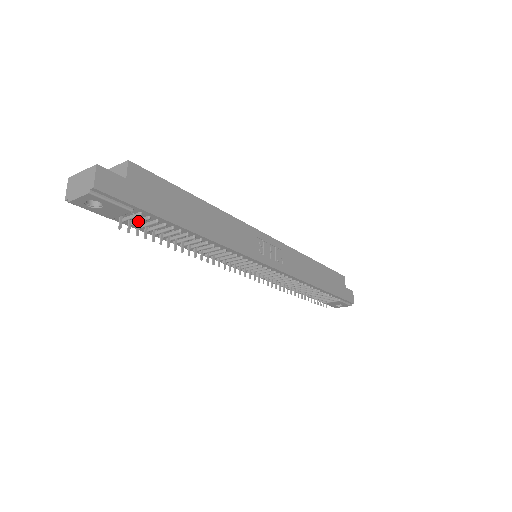
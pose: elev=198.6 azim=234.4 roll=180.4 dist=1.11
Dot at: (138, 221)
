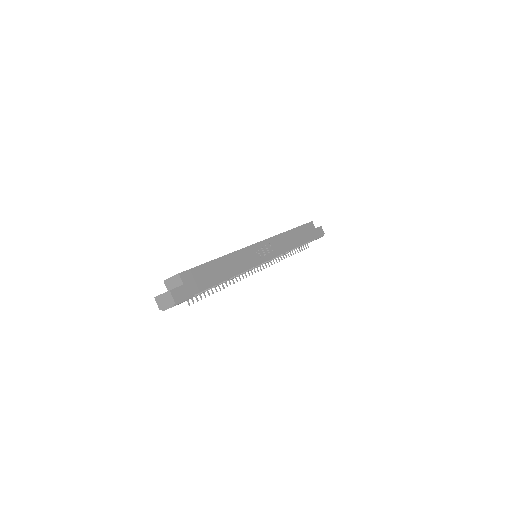
Dot at: occluded
